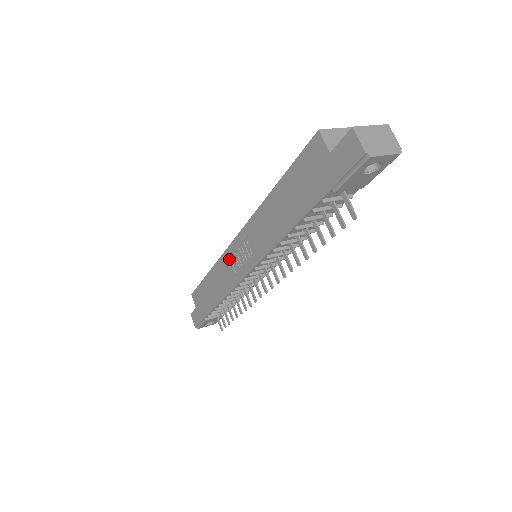
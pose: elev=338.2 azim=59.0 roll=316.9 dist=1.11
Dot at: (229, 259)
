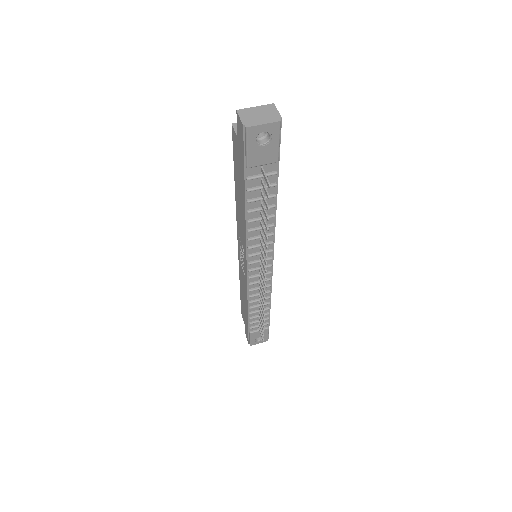
Dot at: (240, 264)
